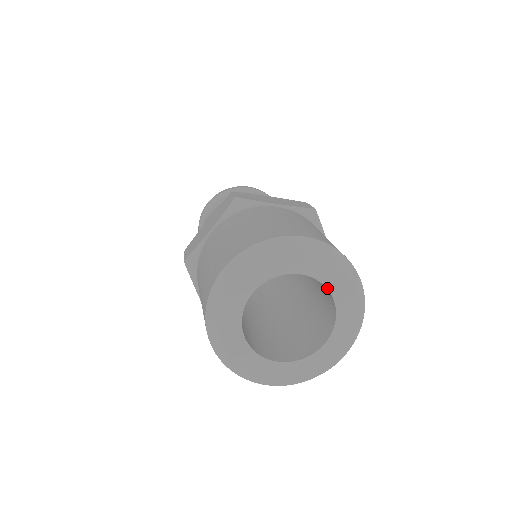
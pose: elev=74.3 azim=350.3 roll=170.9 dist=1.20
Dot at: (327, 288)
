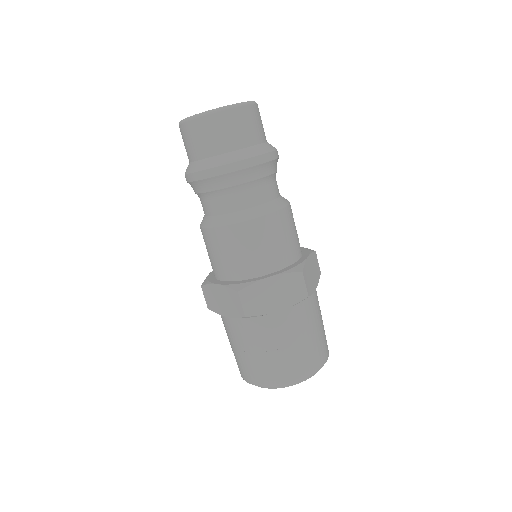
Dot at: occluded
